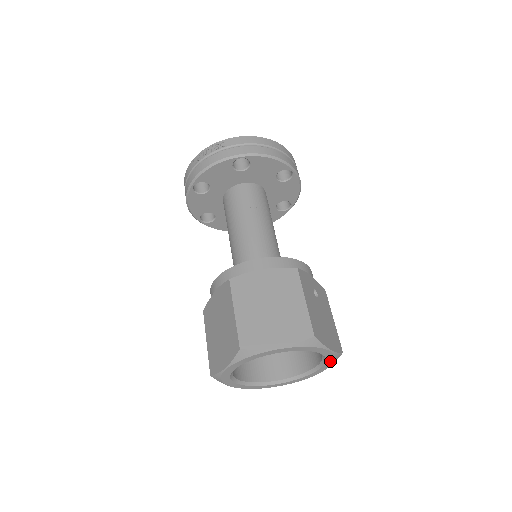
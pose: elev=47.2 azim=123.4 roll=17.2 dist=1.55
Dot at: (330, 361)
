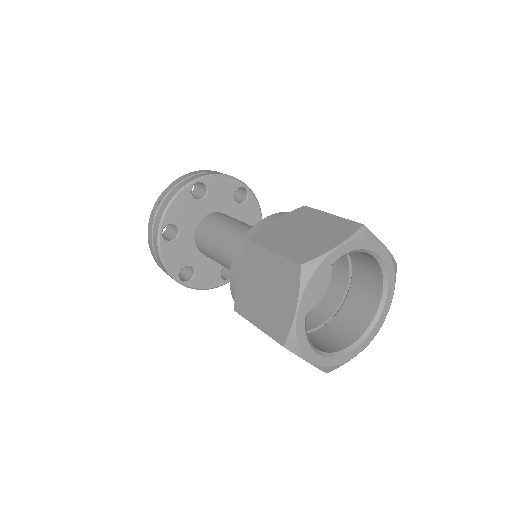
Dot at: (391, 275)
